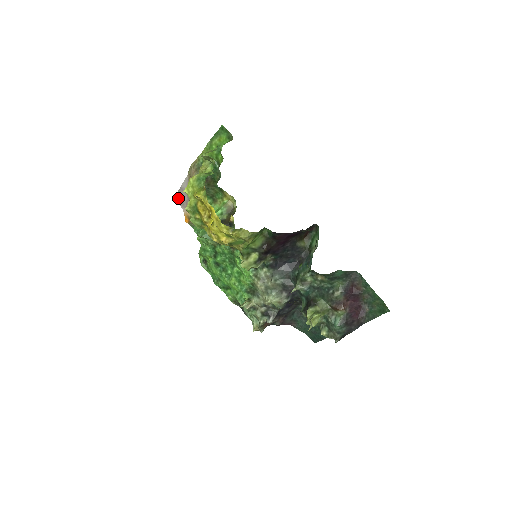
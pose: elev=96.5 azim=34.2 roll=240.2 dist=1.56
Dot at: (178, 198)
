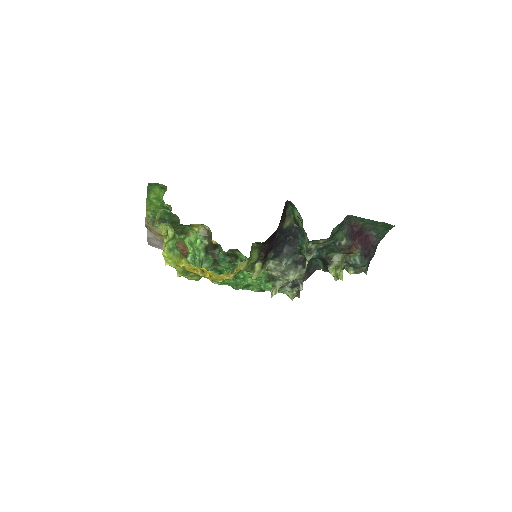
Dot at: (151, 245)
